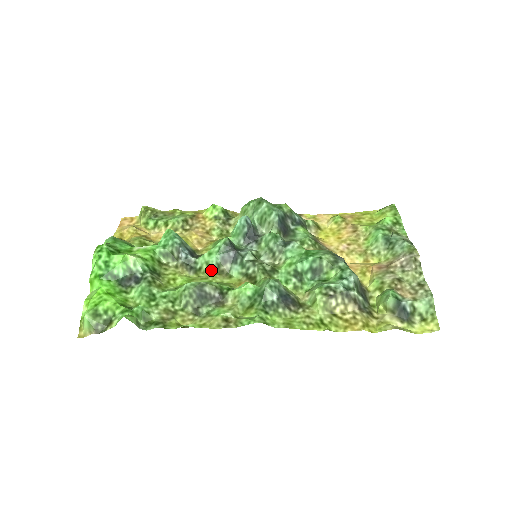
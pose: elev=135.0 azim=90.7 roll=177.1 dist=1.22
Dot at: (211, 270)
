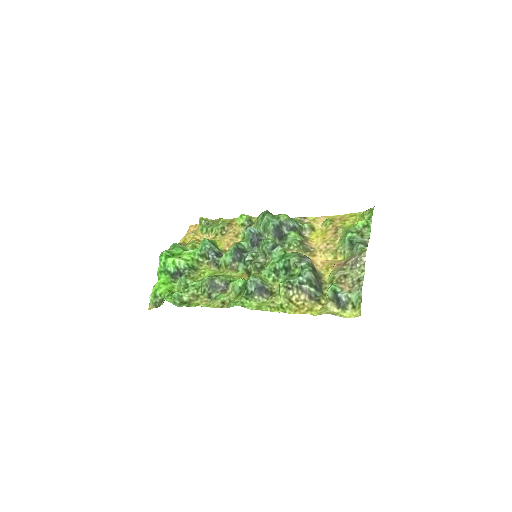
Dot at: (226, 266)
